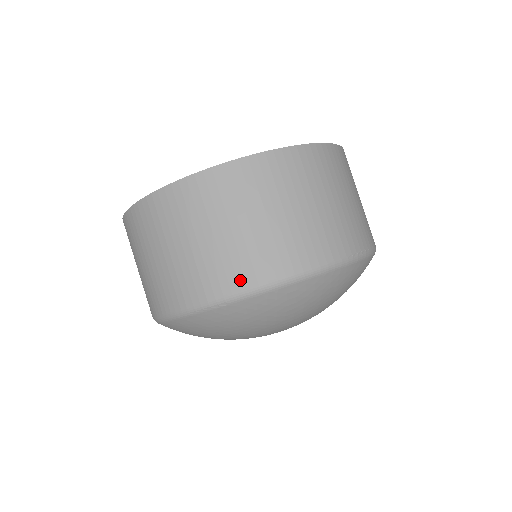
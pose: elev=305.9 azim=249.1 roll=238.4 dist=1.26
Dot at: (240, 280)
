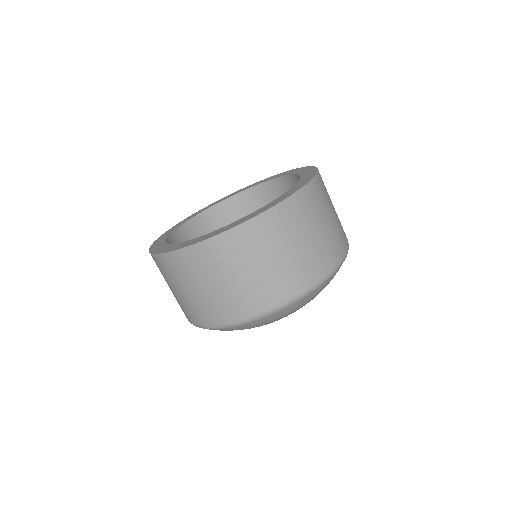
Dot at: (294, 289)
